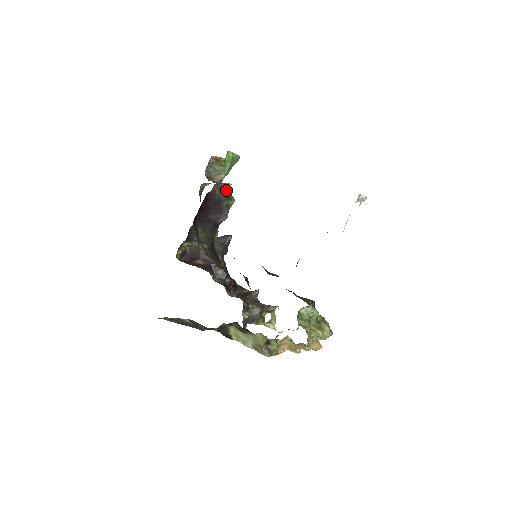
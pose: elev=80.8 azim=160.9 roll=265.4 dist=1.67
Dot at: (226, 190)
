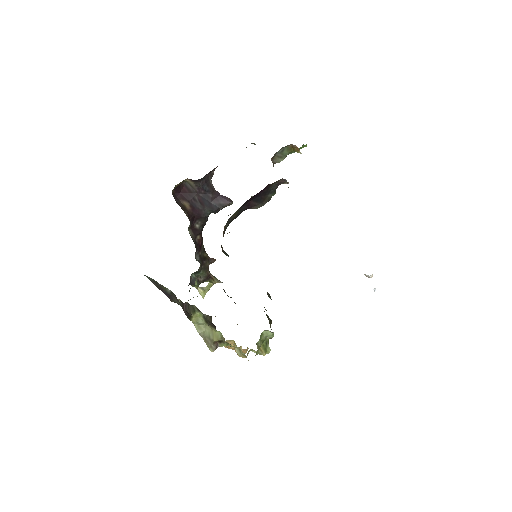
Dot at: (280, 184)
